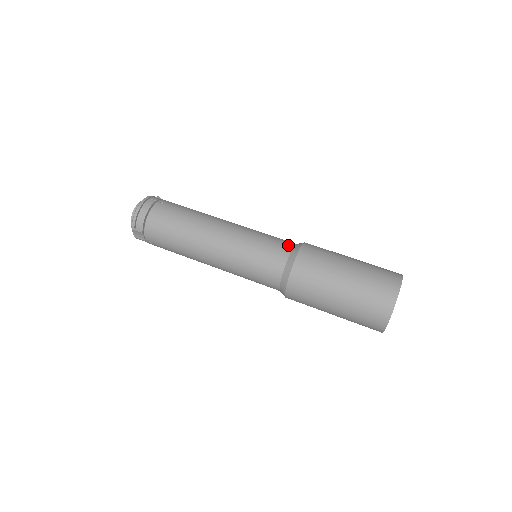
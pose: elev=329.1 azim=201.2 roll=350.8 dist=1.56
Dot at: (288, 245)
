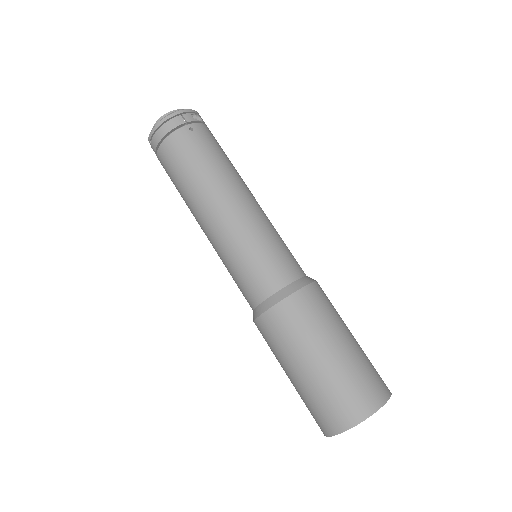
Dot at: (287, 276)
